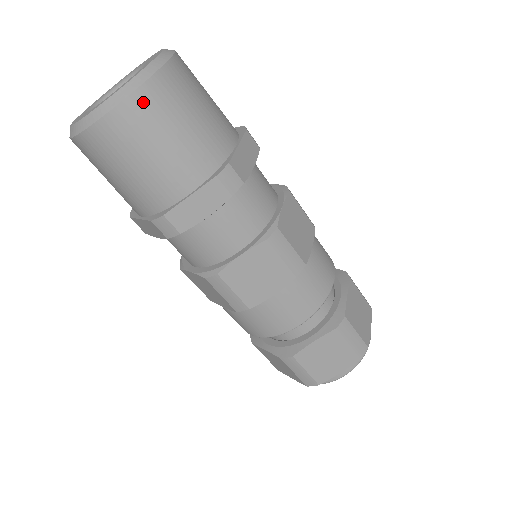
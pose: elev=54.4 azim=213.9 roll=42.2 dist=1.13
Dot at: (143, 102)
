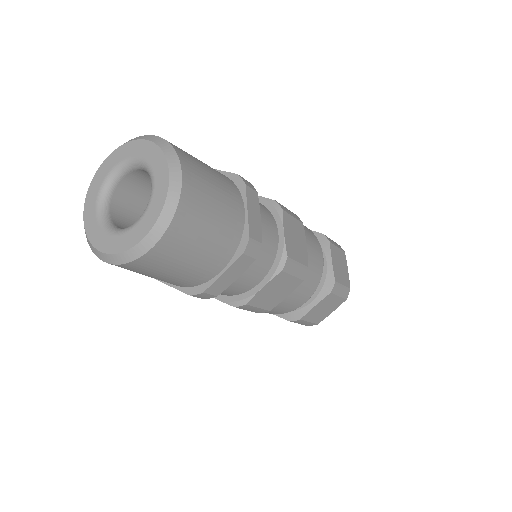
Dot at: (176, 231)
